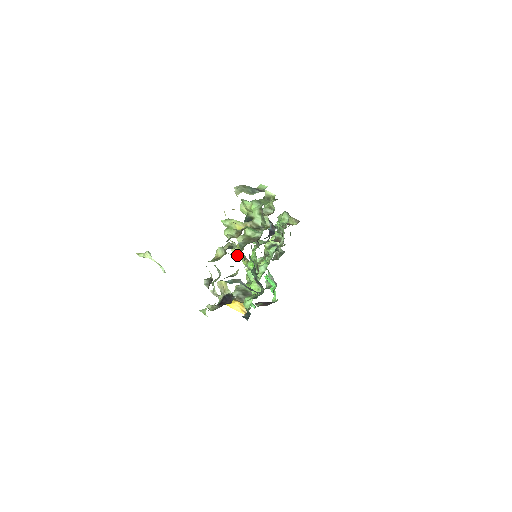
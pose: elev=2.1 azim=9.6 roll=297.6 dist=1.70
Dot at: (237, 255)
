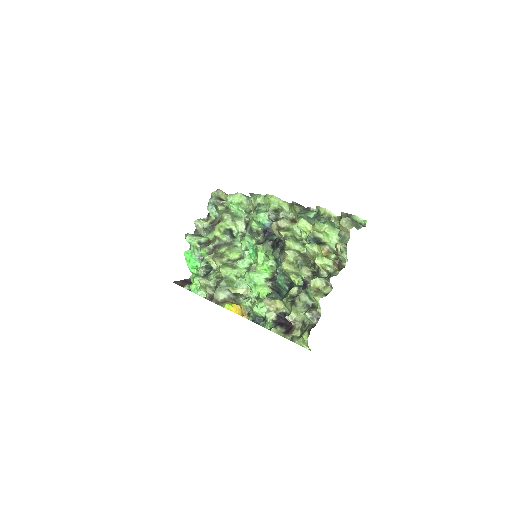
Dot at: (288, 271)
